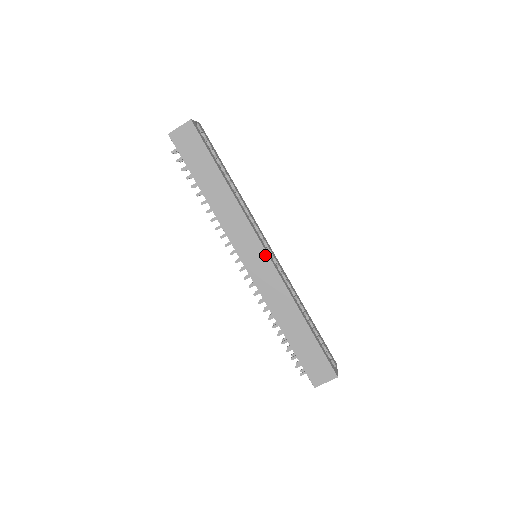
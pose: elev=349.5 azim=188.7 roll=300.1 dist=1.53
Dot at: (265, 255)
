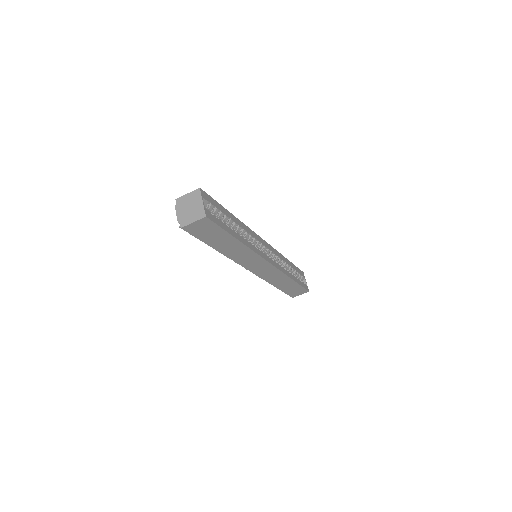
Dot at: (269, 265)
